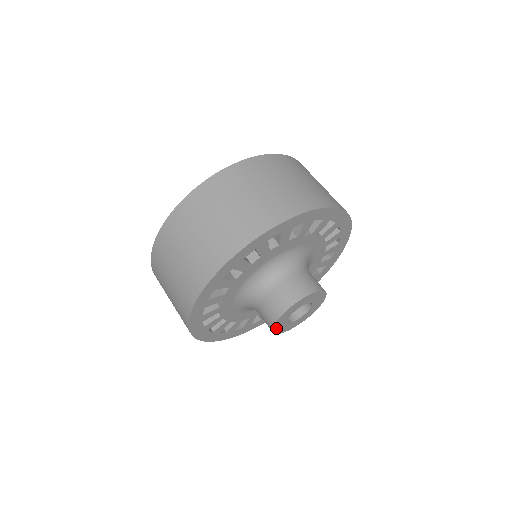
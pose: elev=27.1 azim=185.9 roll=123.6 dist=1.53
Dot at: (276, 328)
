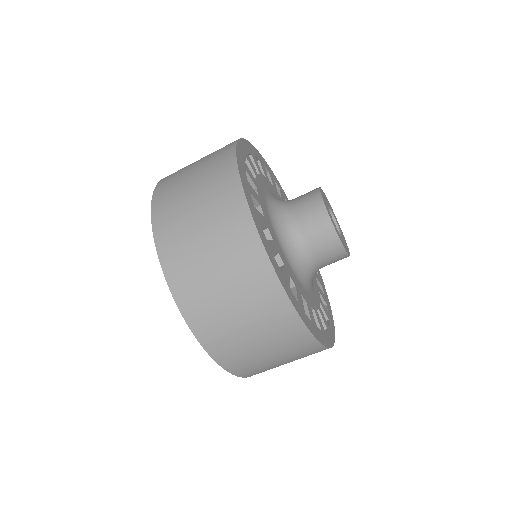
Dot at: (339, 238)
